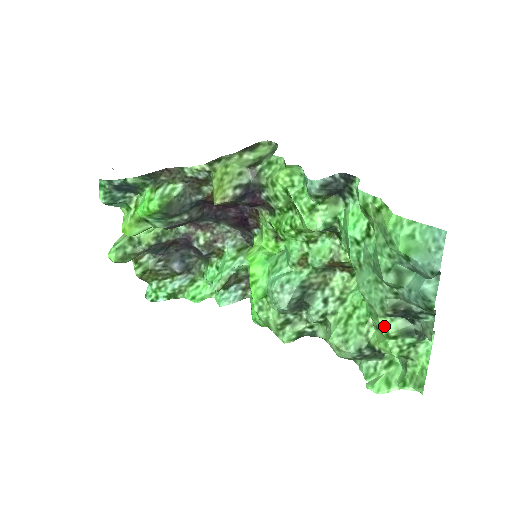
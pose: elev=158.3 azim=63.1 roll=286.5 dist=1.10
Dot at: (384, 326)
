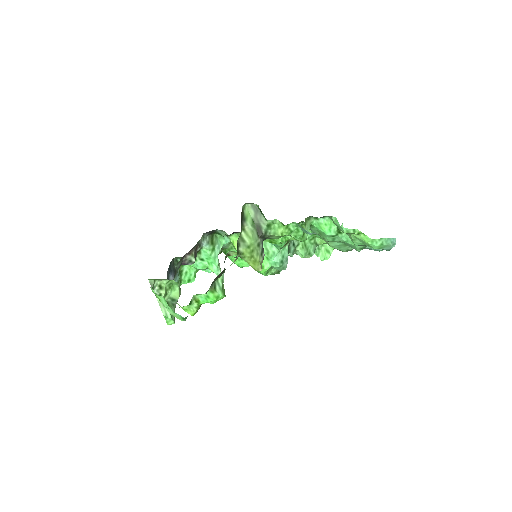
Dot at: occluded
